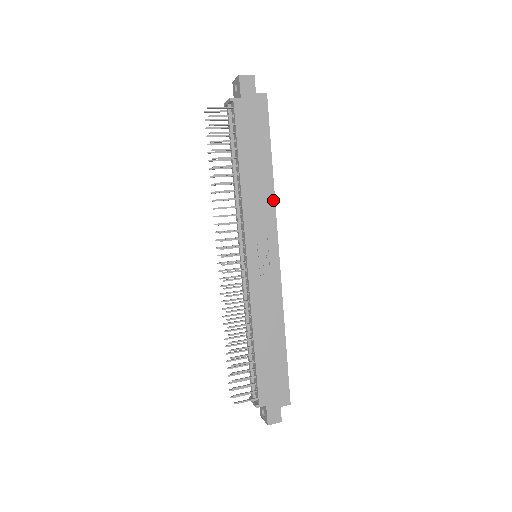
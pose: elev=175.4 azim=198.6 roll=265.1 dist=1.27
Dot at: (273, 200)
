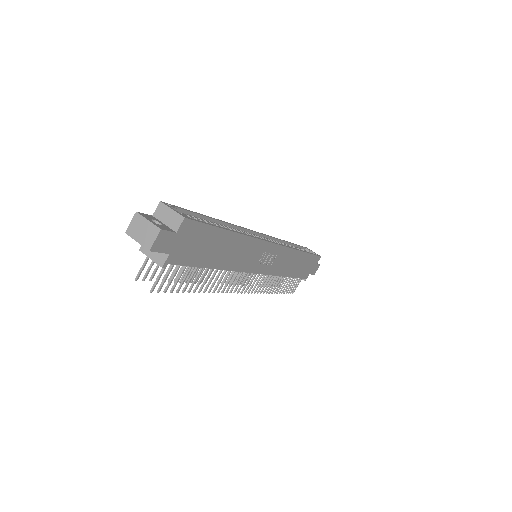
Dot at: (251, 239)
